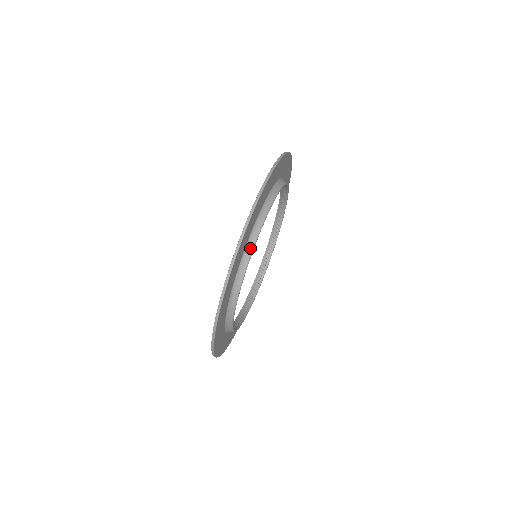
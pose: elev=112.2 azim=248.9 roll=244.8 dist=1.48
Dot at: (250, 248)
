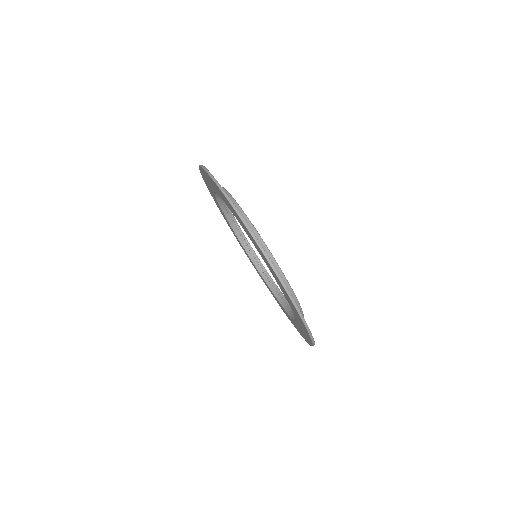
Dot at: (232, 201)
